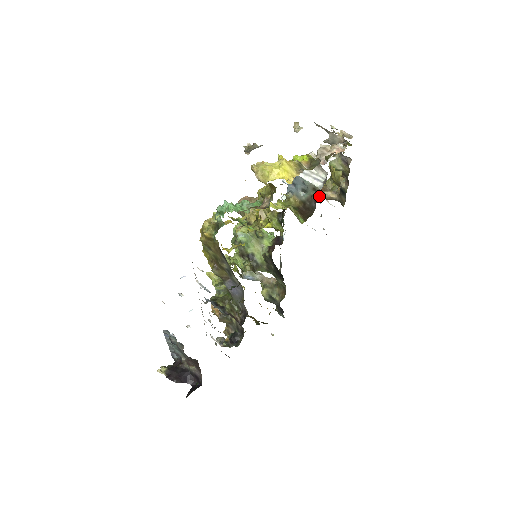
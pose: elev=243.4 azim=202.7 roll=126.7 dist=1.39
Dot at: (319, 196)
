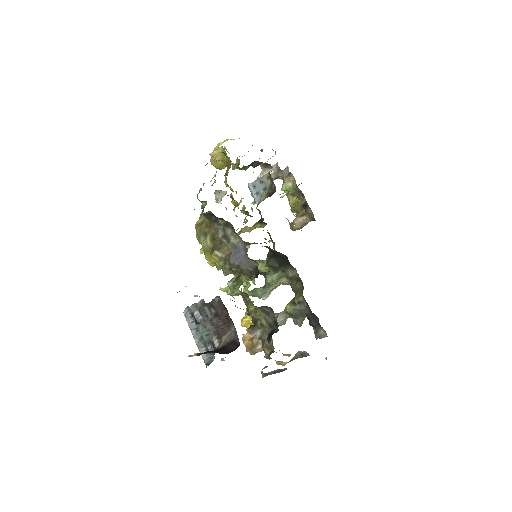
Dot at: (293, 224)
